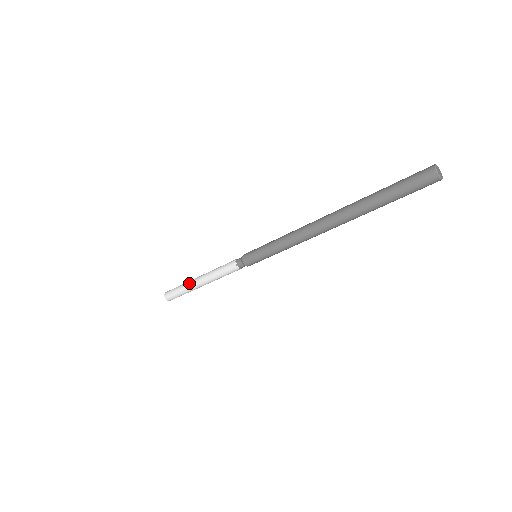
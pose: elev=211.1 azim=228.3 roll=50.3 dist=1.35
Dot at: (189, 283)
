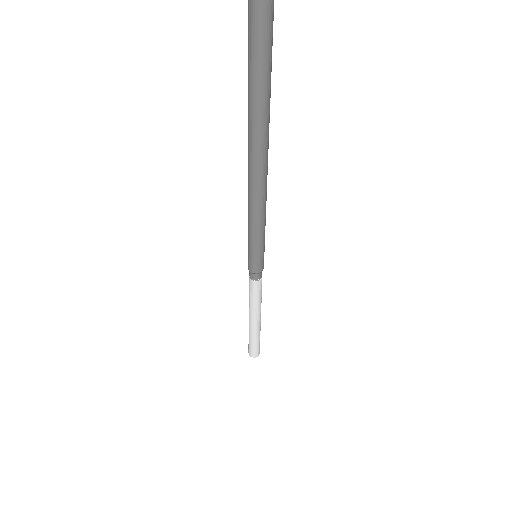
Dot at: occluded
